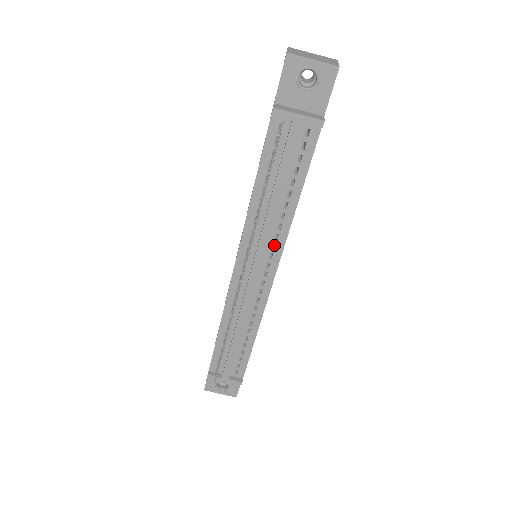
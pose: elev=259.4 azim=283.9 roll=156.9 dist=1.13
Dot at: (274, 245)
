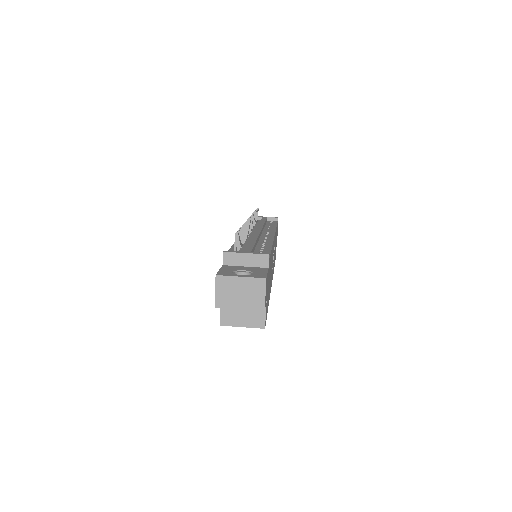
Dot at: occluded
